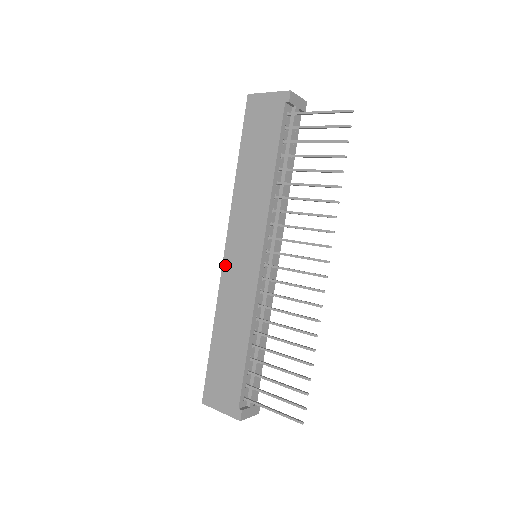
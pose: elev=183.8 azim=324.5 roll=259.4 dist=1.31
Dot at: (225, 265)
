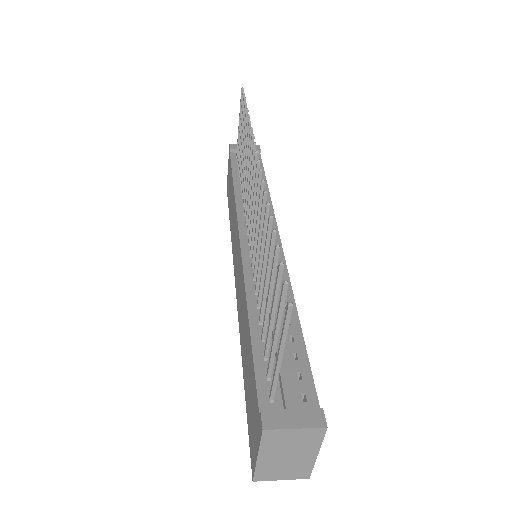
Dot at: (236, 292)
